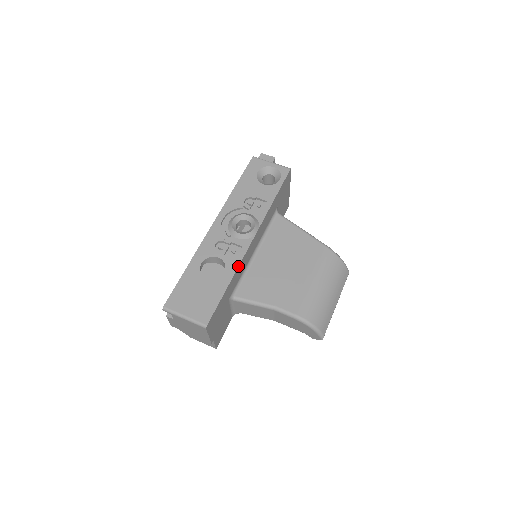
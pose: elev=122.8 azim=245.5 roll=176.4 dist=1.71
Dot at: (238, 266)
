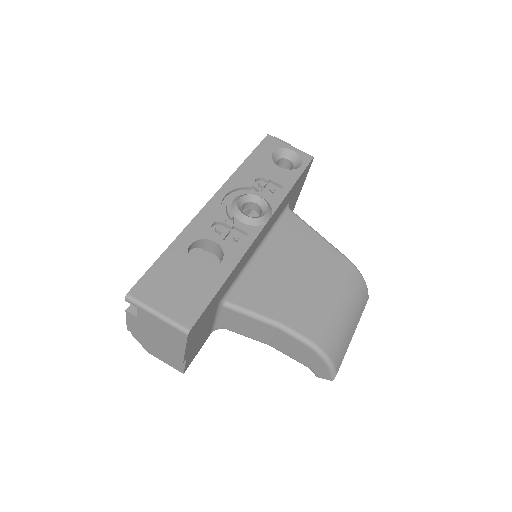
Dot at: (241, 257)
